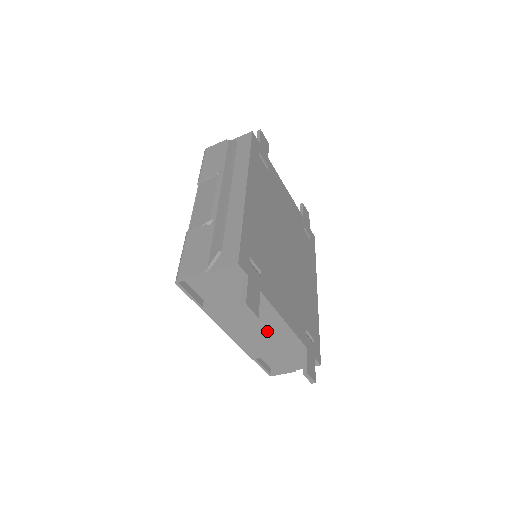
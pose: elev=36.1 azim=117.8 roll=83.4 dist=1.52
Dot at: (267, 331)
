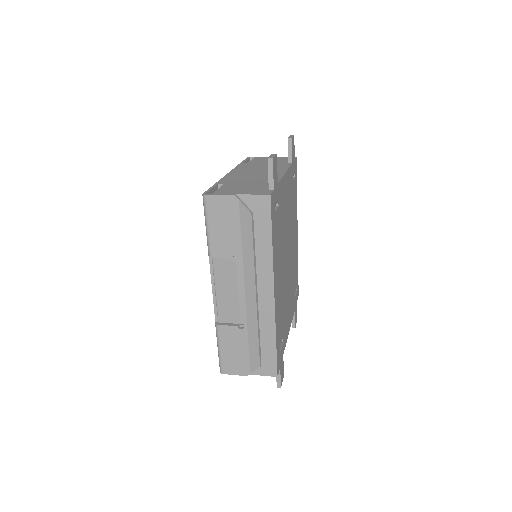
Dot at: occluded
